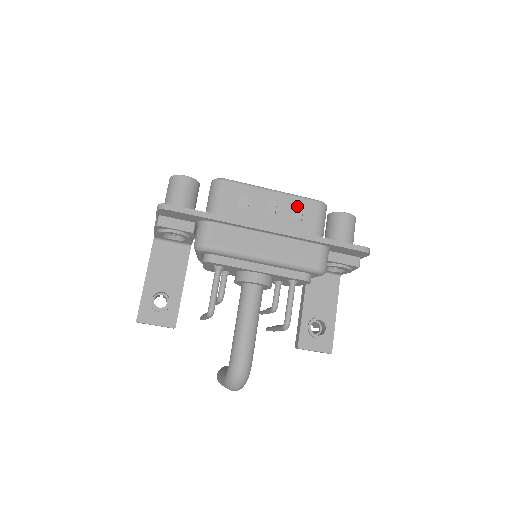
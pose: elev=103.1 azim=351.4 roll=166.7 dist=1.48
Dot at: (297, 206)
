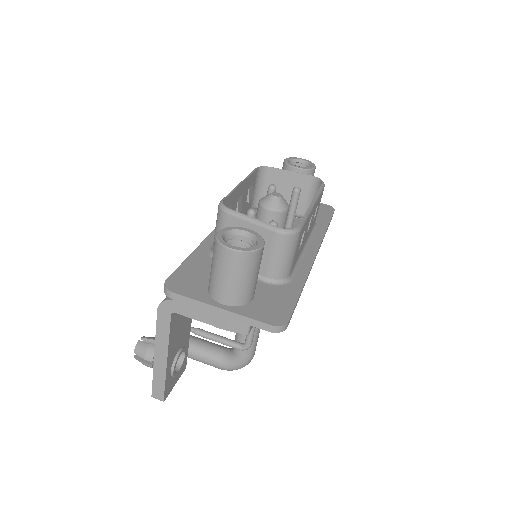
Dot at: occluded
